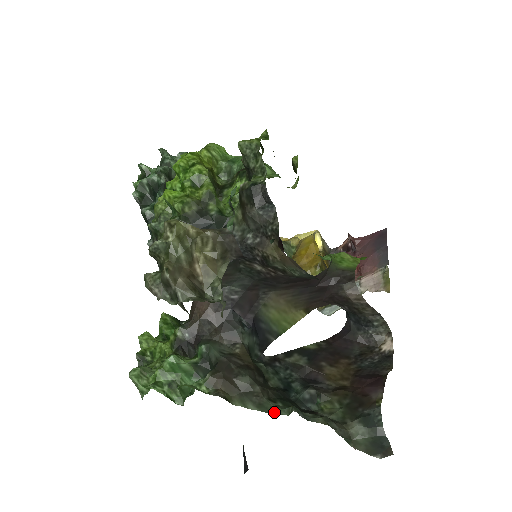
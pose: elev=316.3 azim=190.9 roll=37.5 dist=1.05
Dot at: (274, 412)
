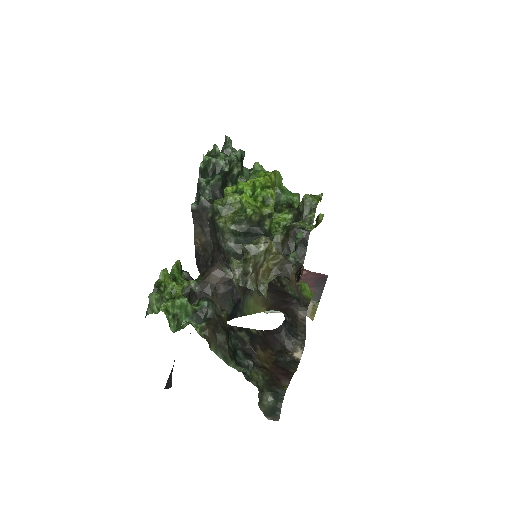
Dot at: (232, 366)
